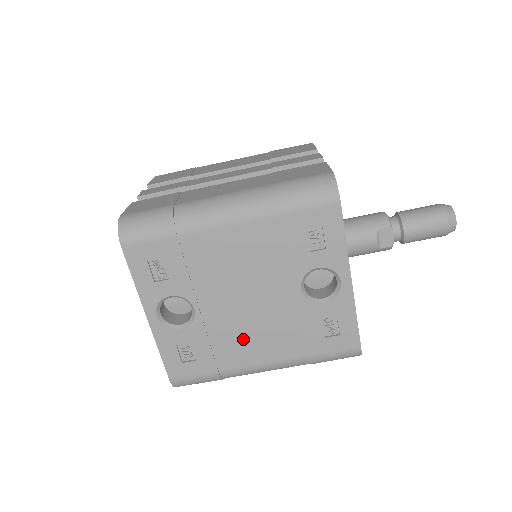
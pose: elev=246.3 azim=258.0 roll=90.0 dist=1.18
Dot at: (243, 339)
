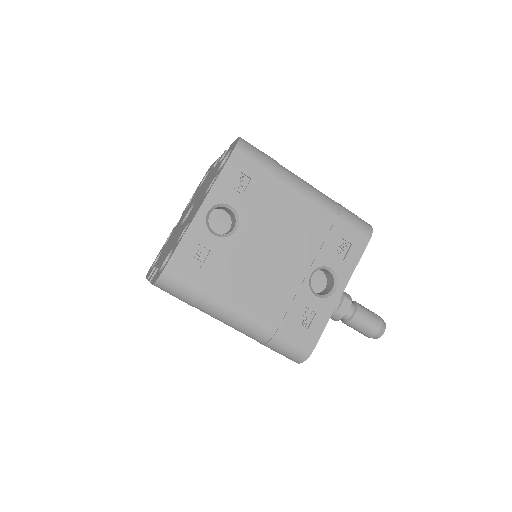
Dot at: (247, 279)
